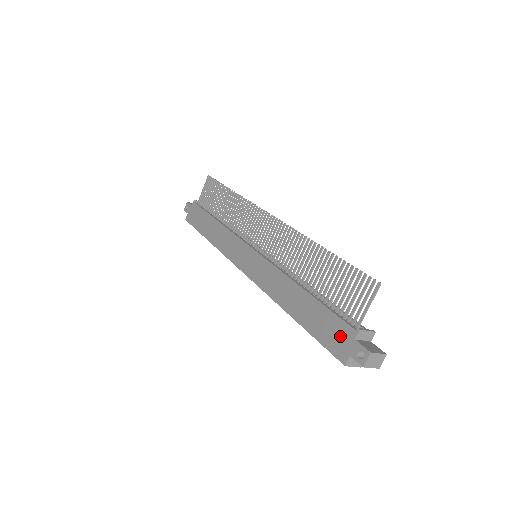
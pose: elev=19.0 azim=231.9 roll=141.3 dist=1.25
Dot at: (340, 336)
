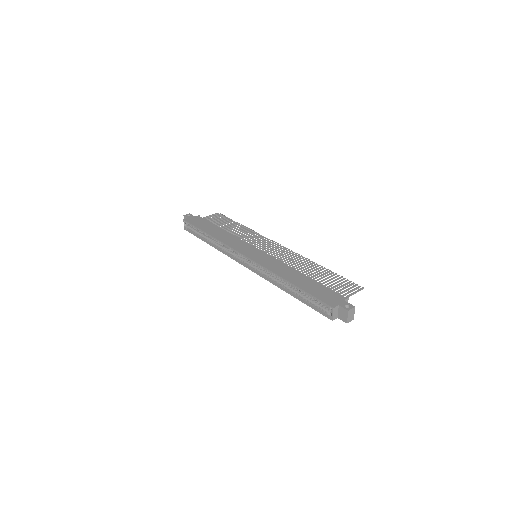
Dot at: (332, 297)
